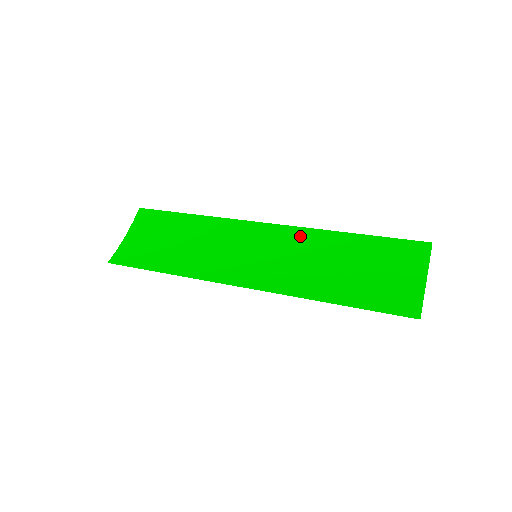
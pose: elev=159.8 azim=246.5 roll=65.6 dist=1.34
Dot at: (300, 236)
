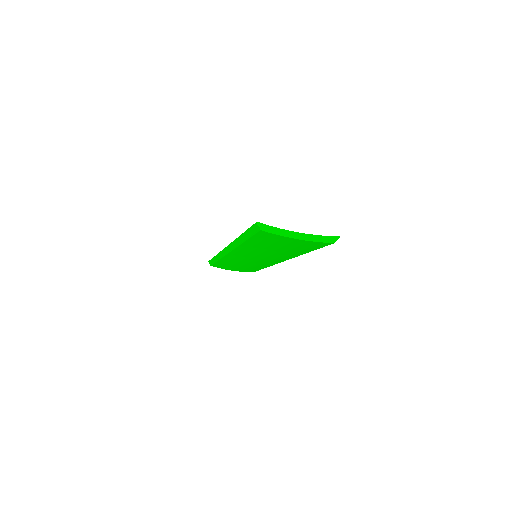
Dot at: occluded
